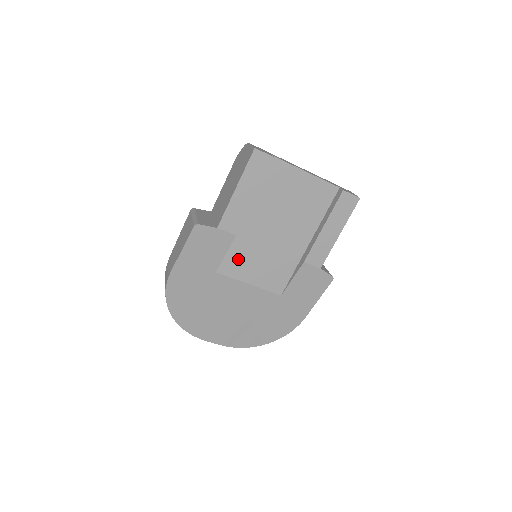
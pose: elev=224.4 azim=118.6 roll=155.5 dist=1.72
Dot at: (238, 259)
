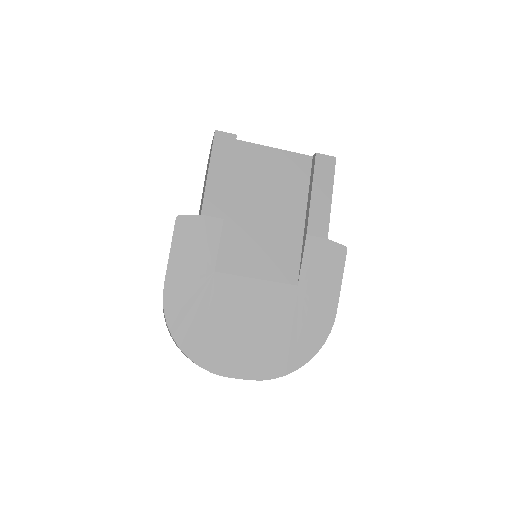
Dot at: (235, 251)
